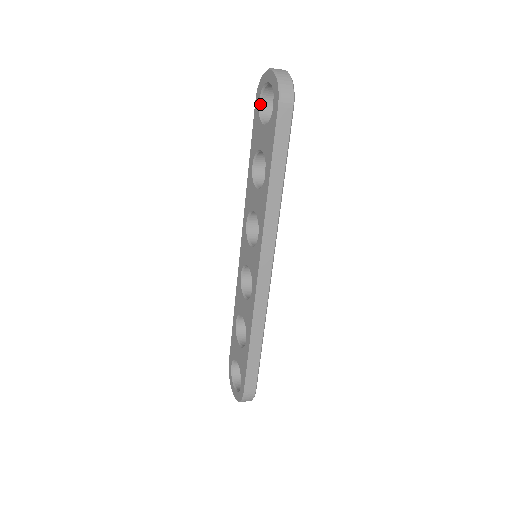
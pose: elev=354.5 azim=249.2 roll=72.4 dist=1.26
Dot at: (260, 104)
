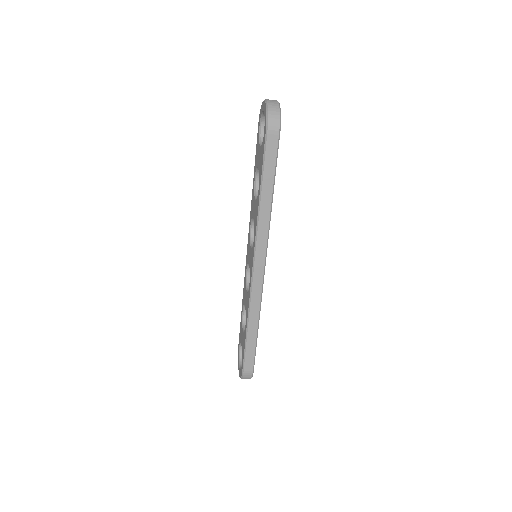
Dot at: (260, 128)
